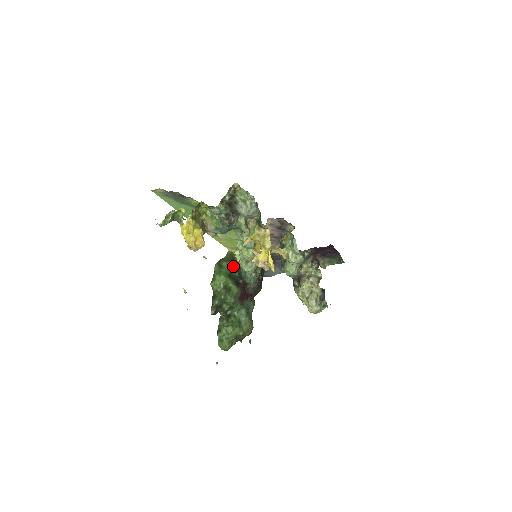
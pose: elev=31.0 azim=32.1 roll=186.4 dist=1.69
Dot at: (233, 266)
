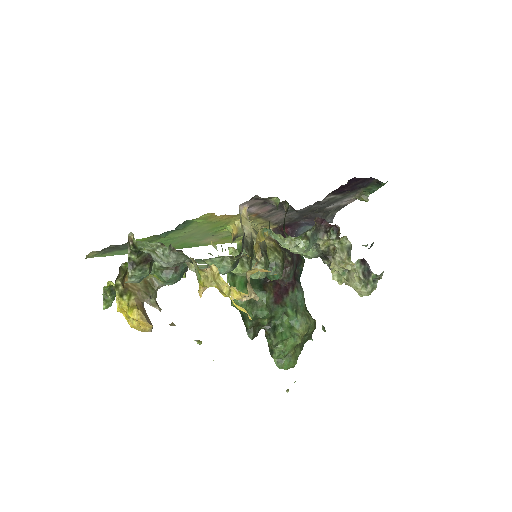
Dot at: occluded
